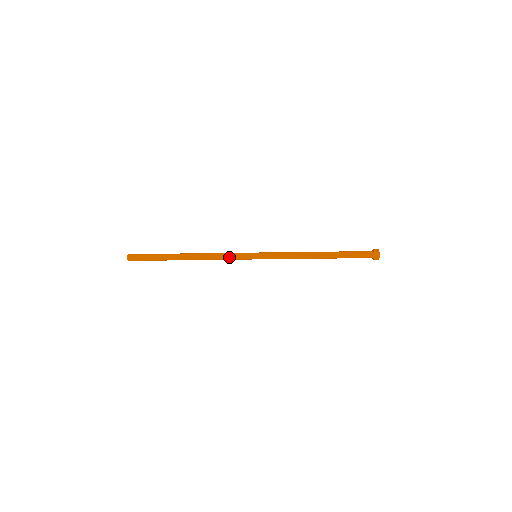
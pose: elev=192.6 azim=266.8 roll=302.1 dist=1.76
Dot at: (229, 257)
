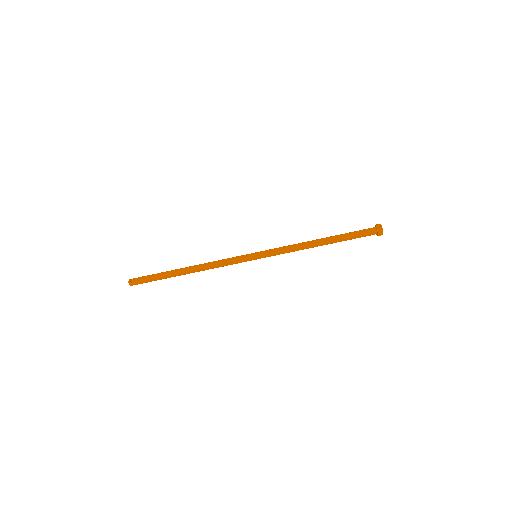
Dot at: (229, 263)
